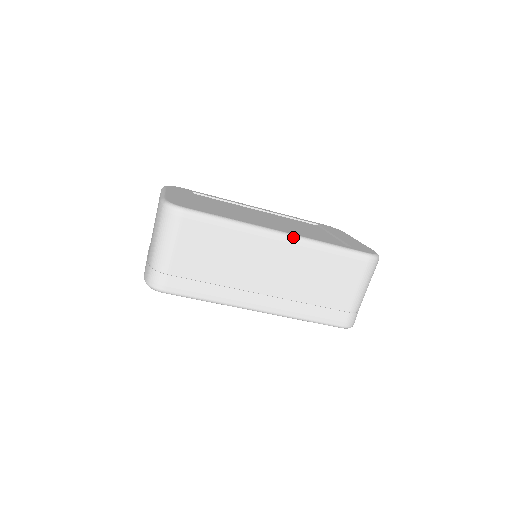
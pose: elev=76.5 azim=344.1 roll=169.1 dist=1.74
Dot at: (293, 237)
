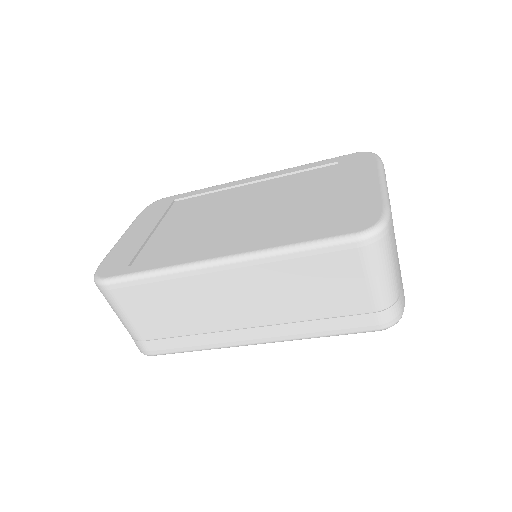
Dot at: (235, 260)
